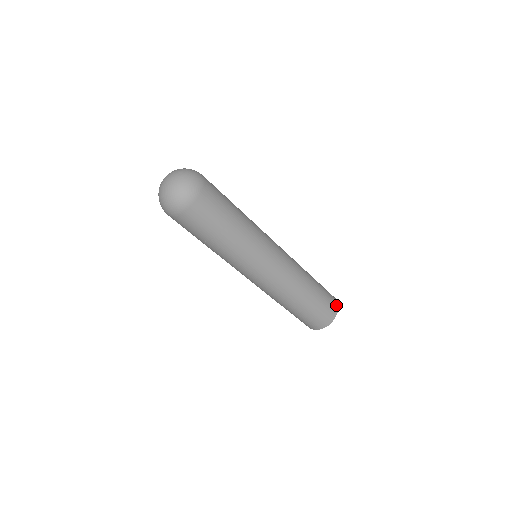
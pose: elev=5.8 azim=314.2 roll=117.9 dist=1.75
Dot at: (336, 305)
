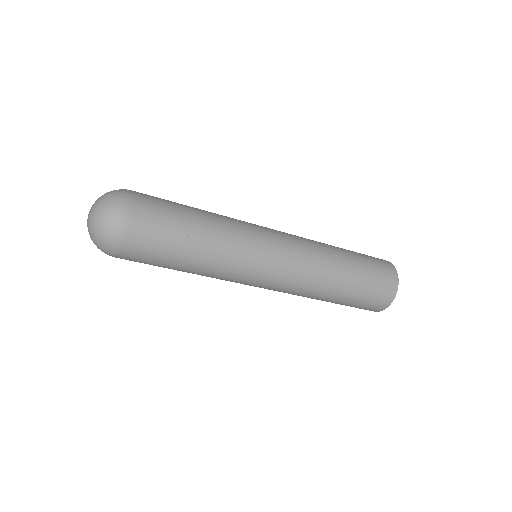
Dot at: (394, 278)
